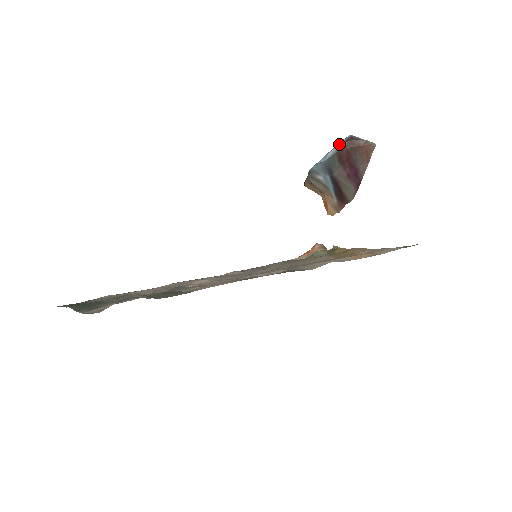
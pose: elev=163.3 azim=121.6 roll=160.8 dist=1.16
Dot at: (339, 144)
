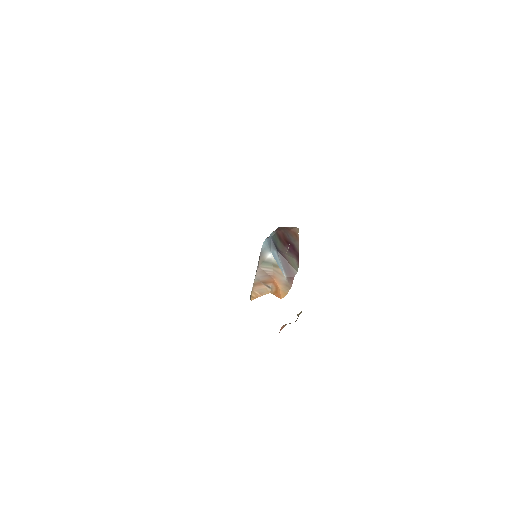
Dot at: occluded
